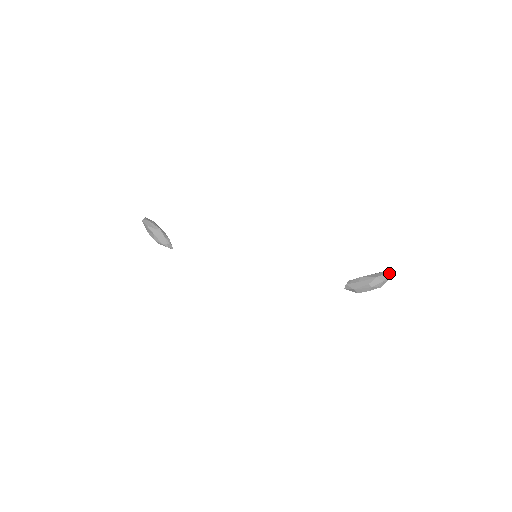
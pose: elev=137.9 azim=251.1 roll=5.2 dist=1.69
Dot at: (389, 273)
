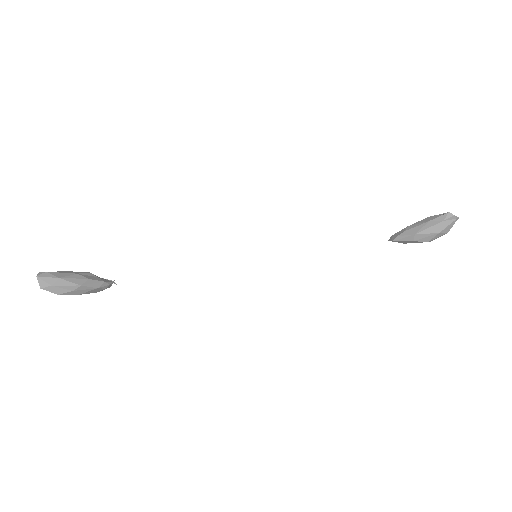
Dot at: (456, 220)
